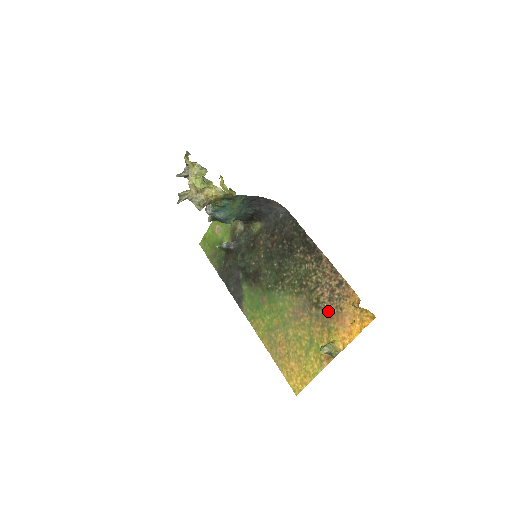
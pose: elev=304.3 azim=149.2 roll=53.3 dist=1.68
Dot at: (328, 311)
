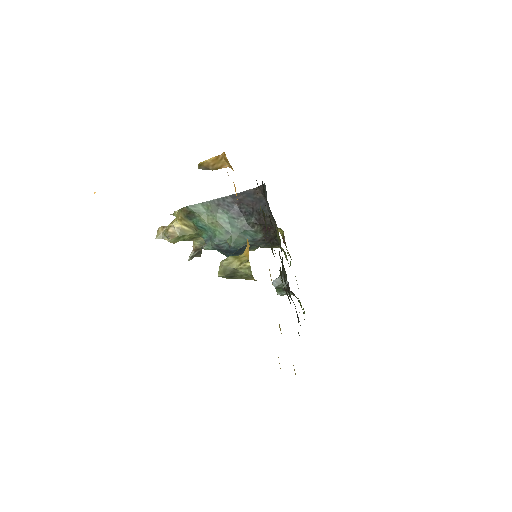
Dot at: occluded
